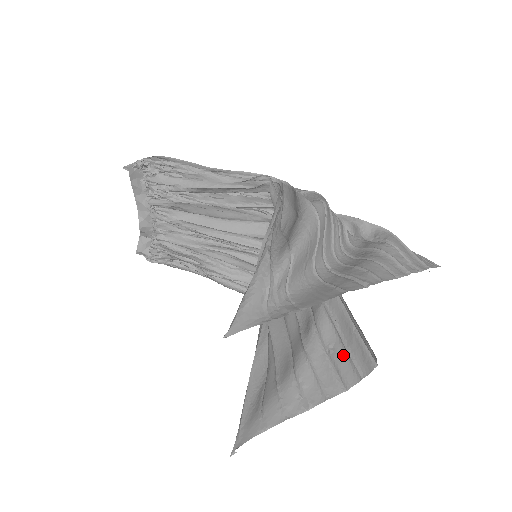
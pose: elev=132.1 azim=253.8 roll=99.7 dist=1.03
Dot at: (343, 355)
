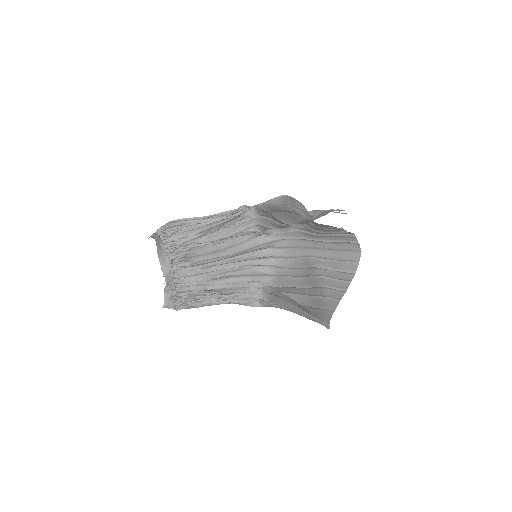
Dot at: (340, 264)
